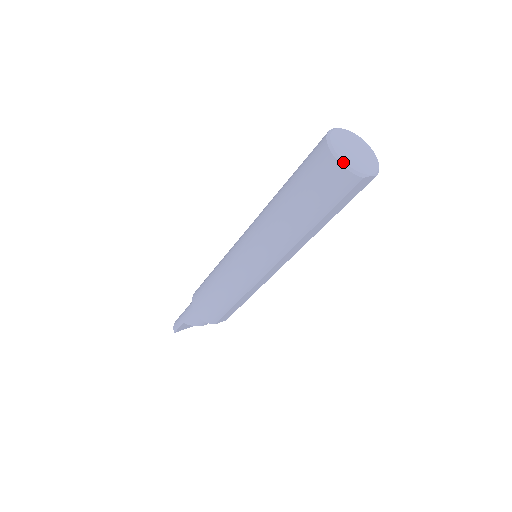
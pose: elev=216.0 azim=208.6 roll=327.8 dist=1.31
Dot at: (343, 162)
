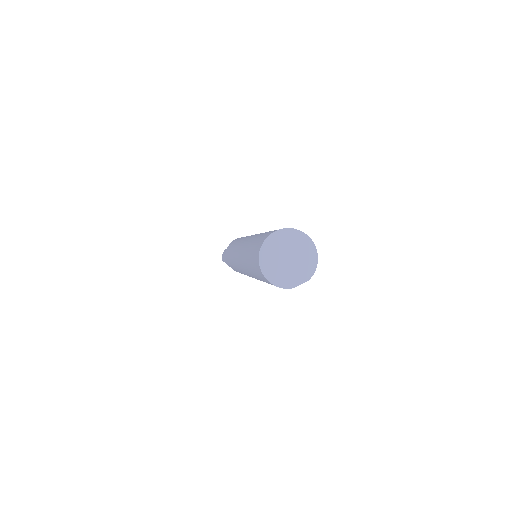
Dot at: (269, 279)
